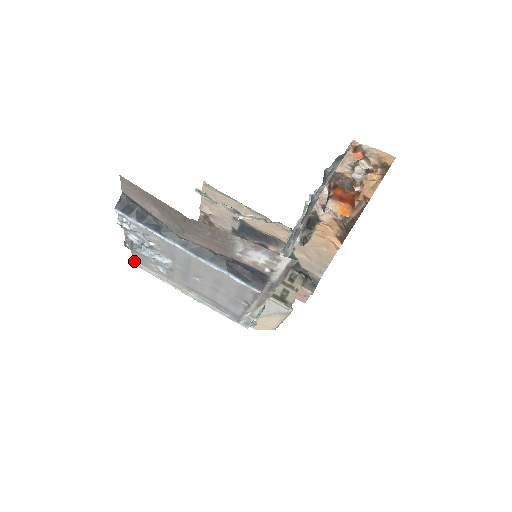
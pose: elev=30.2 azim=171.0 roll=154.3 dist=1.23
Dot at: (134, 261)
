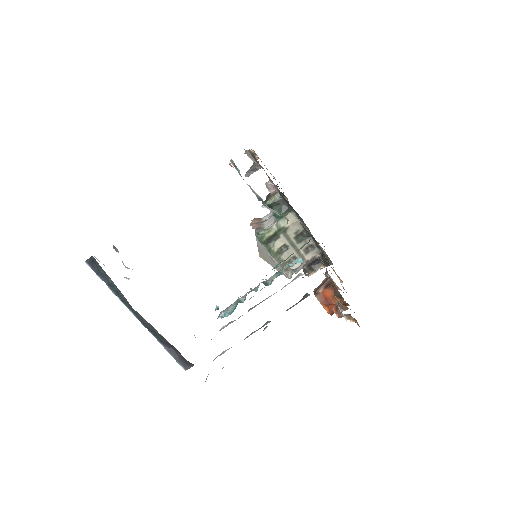
Dot at: occluded
